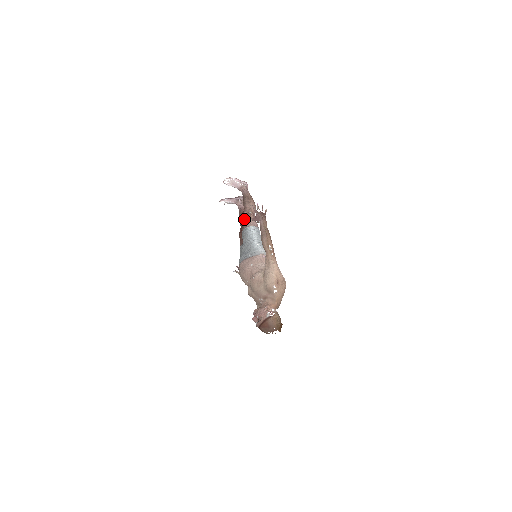
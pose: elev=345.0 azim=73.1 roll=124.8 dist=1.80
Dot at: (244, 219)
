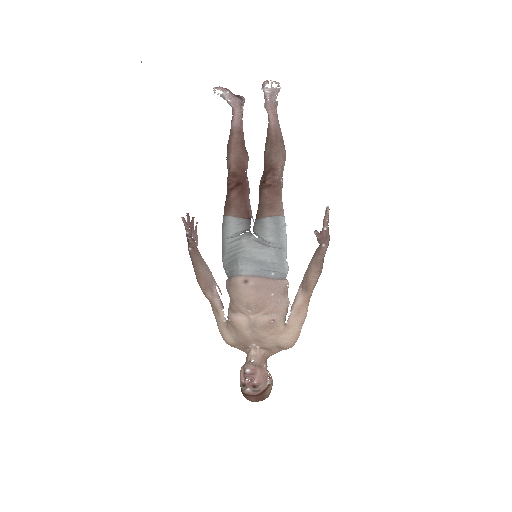
Dot at: (275, 191)
